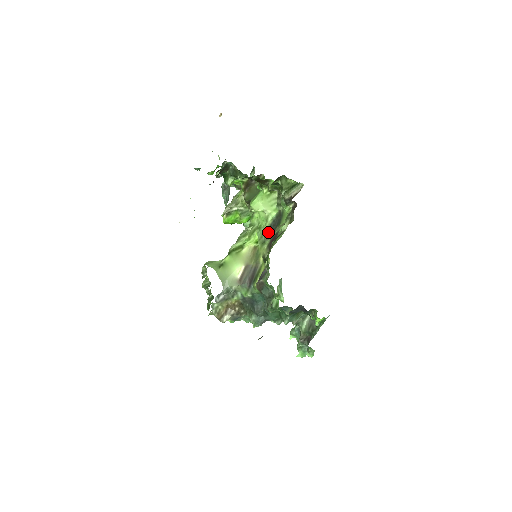
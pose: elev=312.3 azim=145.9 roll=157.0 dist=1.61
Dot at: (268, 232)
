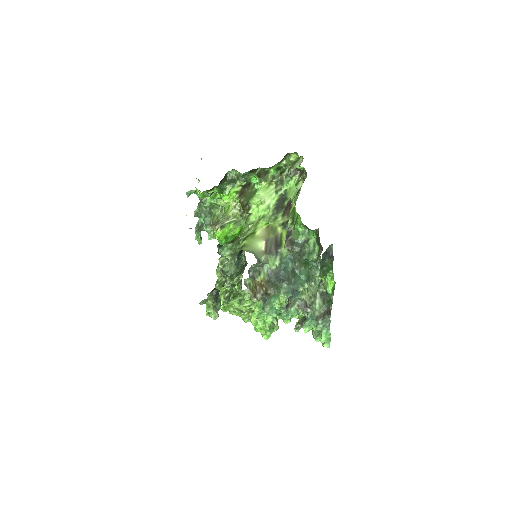
Dot at: (276, 211)
